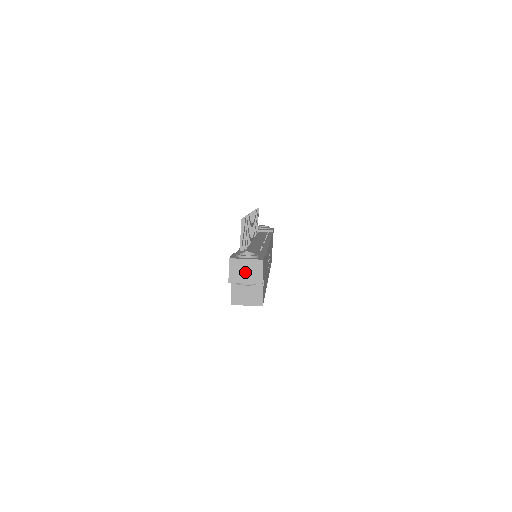
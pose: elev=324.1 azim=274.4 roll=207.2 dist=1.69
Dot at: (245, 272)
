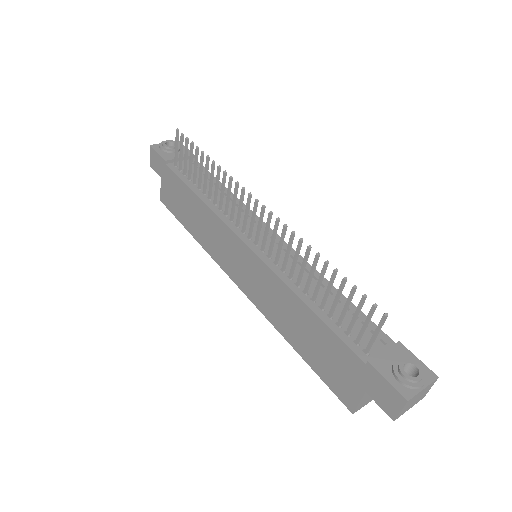
Dot at: (415, 400)
